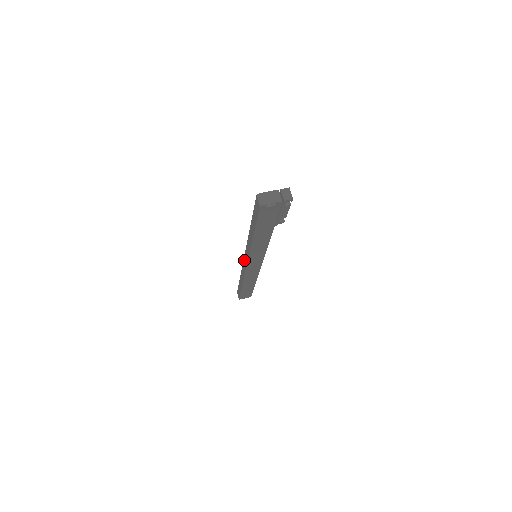
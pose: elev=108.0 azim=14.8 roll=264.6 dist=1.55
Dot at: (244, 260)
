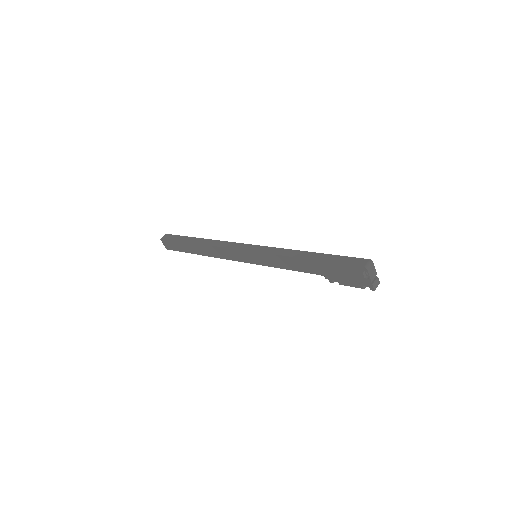
Dot at: (244, 245)
